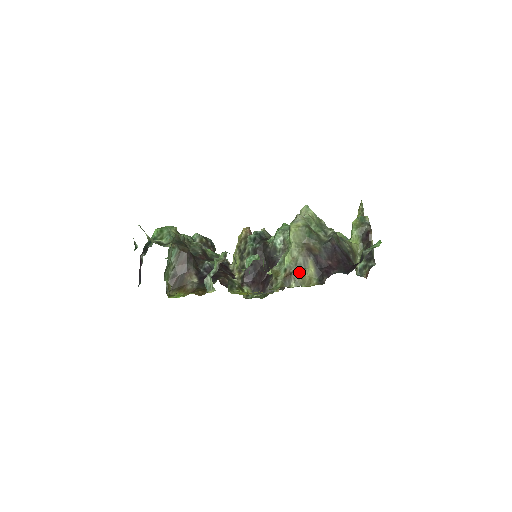
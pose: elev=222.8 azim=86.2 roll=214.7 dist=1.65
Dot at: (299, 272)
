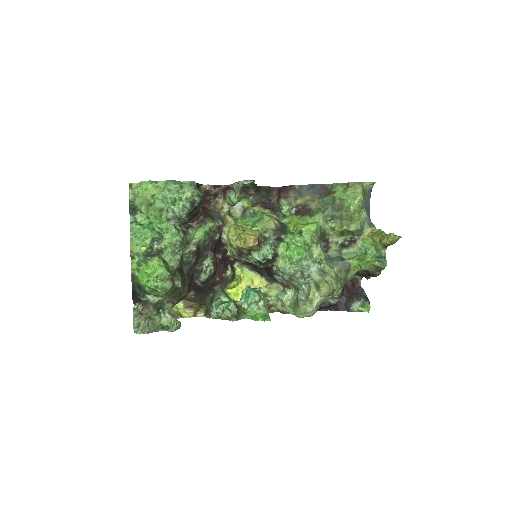
Dot at: occluded
